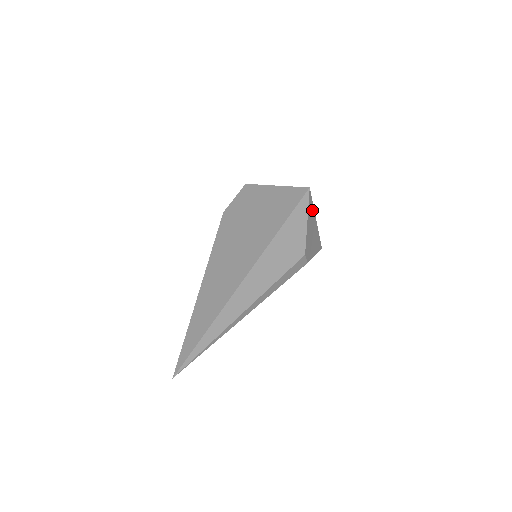
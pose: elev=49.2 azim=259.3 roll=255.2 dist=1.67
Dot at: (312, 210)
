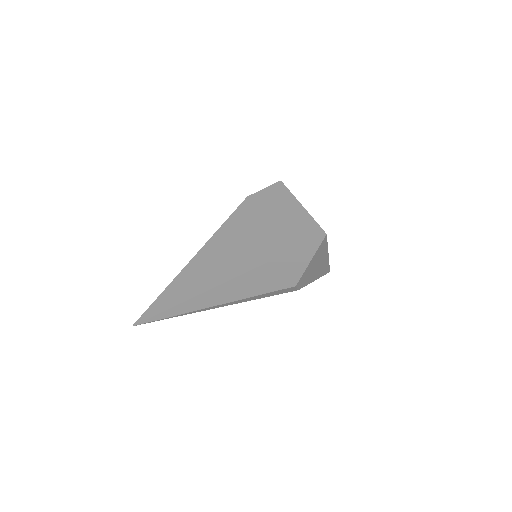
Dot at: (324, 249)
